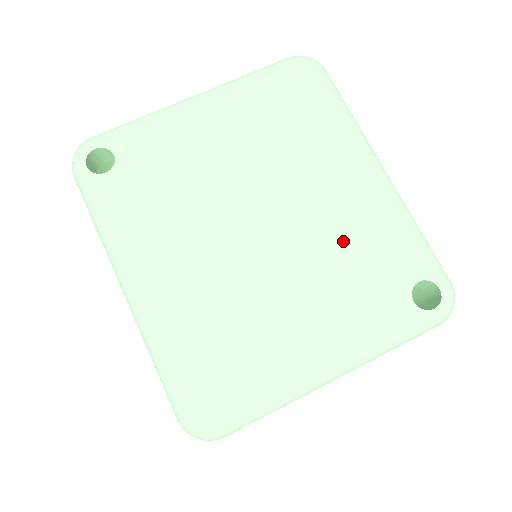
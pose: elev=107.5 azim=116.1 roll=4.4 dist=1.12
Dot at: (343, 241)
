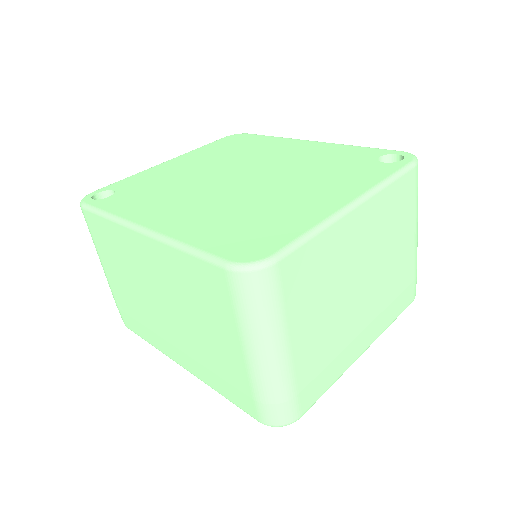
Dot at: (308, 163)
